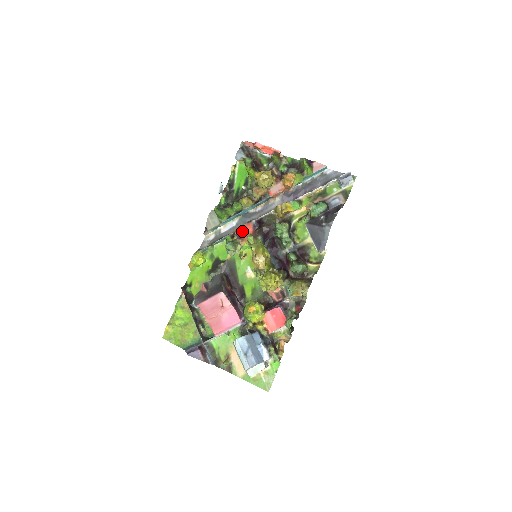
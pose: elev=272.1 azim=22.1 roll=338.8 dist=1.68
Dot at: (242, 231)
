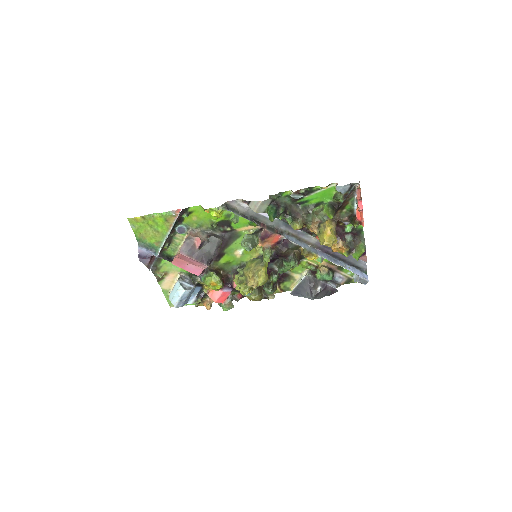
Dot at: (269, 238)
